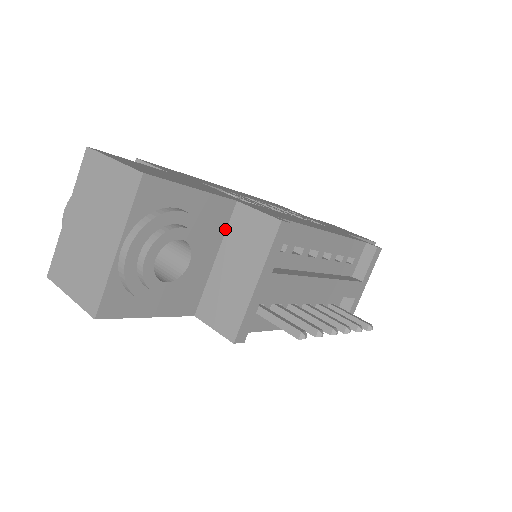
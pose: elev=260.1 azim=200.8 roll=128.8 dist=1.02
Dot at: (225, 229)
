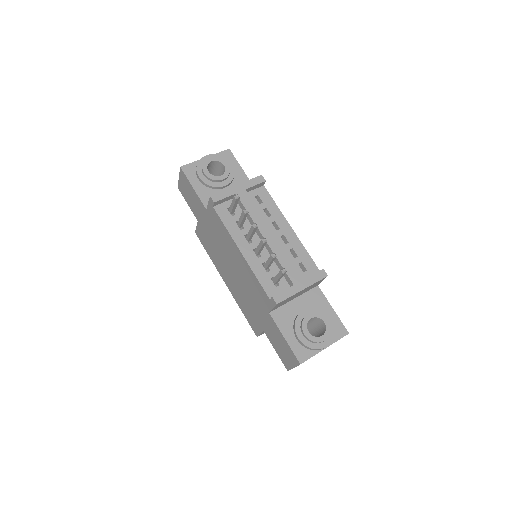
Dot at: occluded
